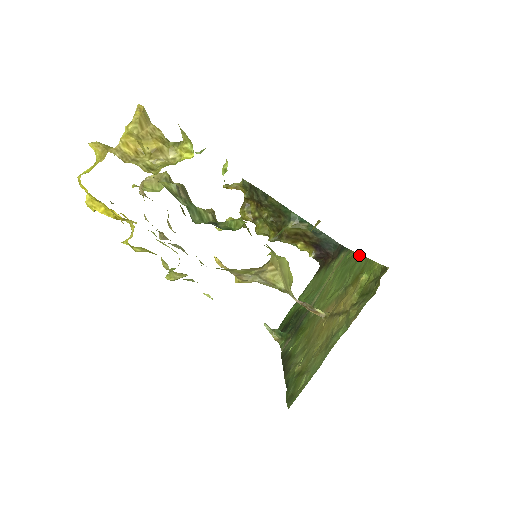
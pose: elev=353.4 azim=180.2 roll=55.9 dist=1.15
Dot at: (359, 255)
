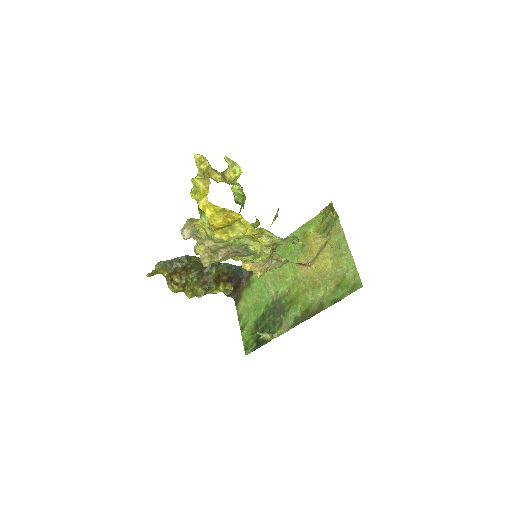
Dot at: occluded
